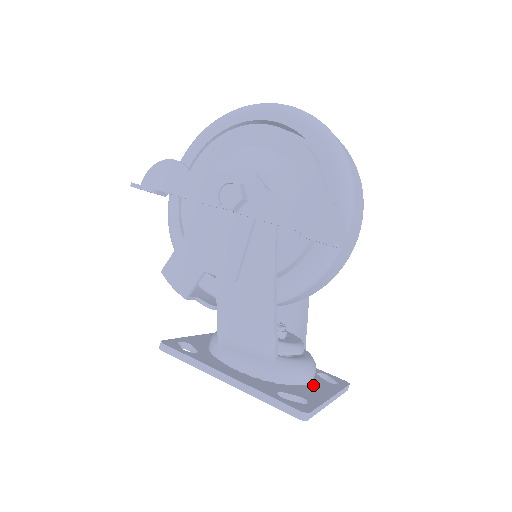
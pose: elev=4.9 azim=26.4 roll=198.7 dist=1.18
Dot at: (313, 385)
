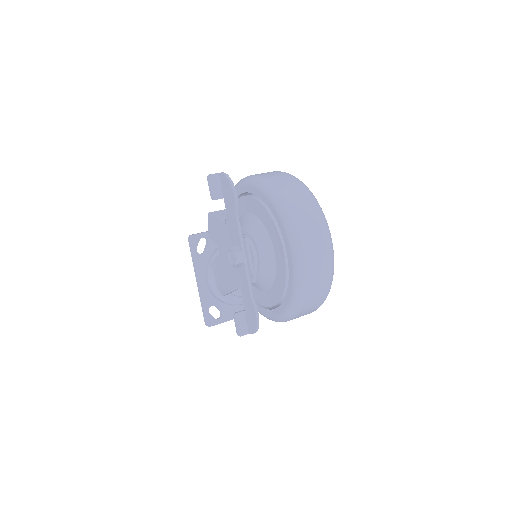
Dot at: occluded
